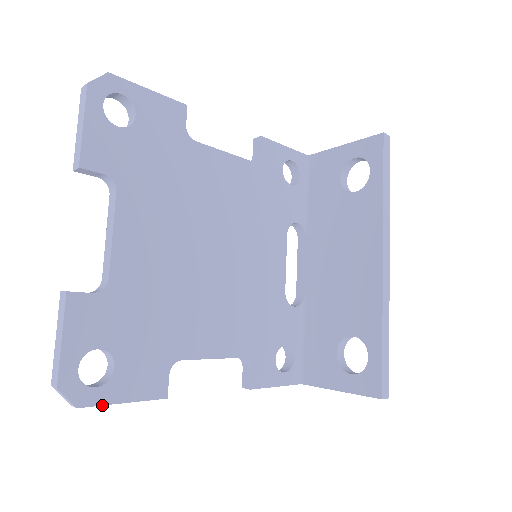
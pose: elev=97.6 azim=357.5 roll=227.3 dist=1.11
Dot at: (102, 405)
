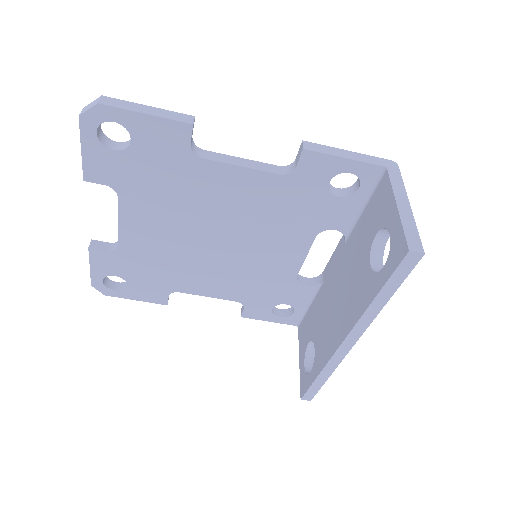
Dot at: occluded
